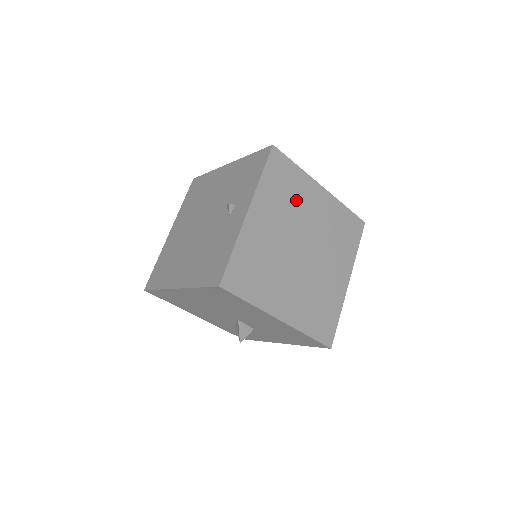
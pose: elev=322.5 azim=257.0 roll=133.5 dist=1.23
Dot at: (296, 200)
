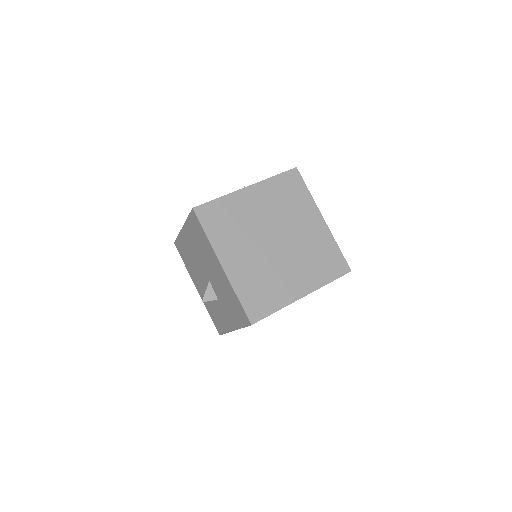
Dot at: (292, 209)
